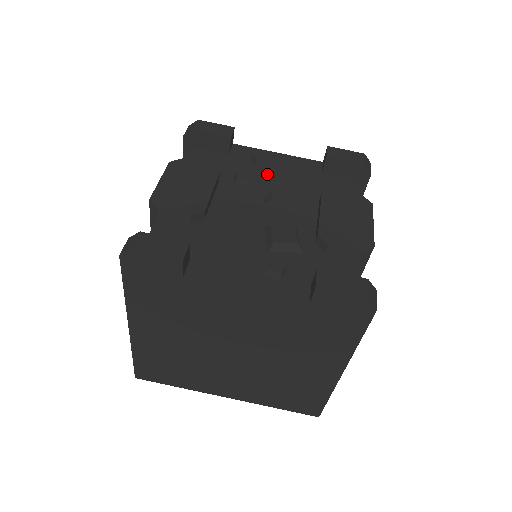
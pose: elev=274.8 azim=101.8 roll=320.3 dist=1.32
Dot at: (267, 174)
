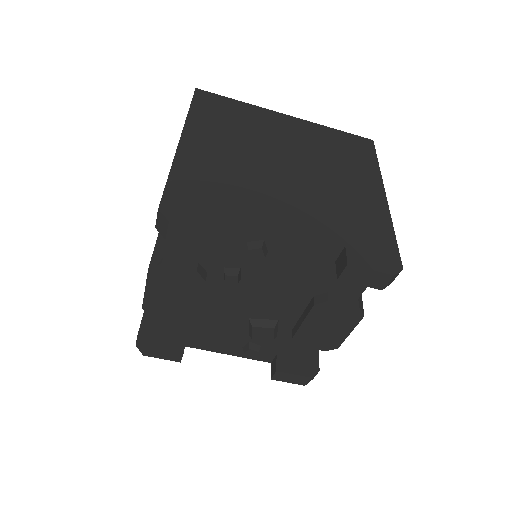
Dot at: (264, 265)
